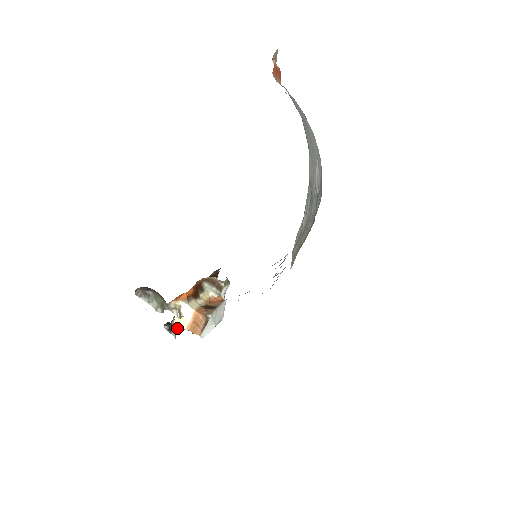
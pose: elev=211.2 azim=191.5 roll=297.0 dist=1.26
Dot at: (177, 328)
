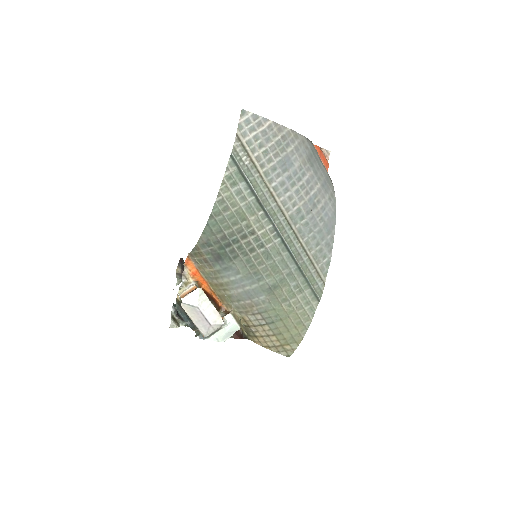
Dot at: (177, 302)
